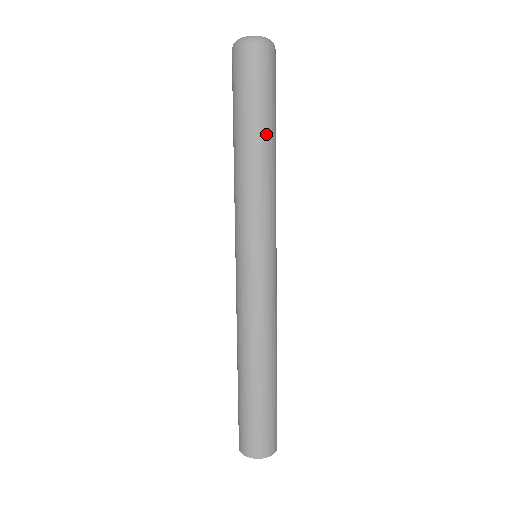
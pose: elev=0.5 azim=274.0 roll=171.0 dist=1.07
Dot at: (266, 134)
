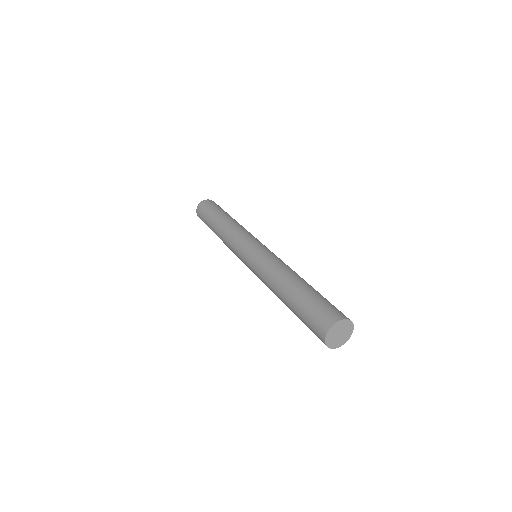
Dot at: occluded
